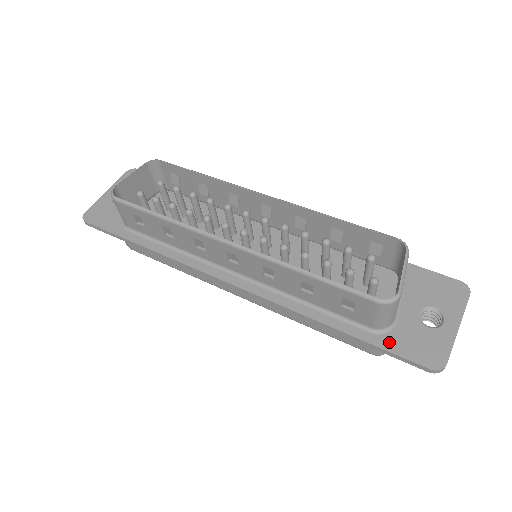
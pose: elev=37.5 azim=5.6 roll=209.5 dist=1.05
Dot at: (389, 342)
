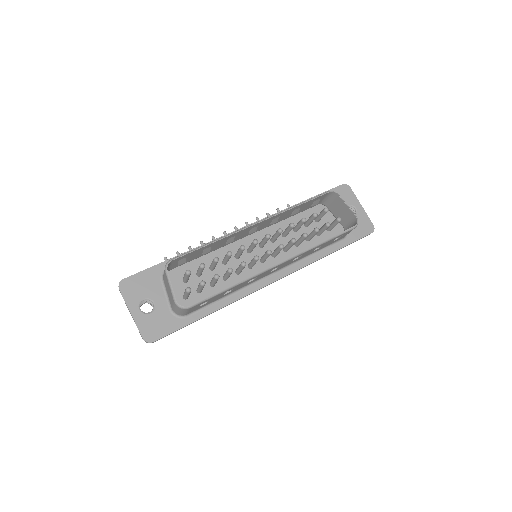
Dot at: (352, 237)
